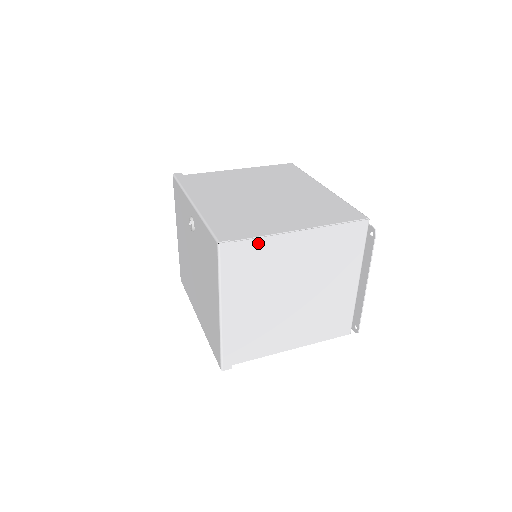
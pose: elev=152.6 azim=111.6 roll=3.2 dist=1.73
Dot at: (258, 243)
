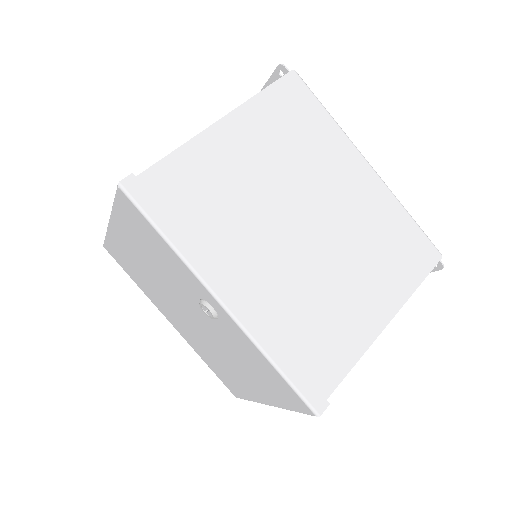
Dot at: occluded
